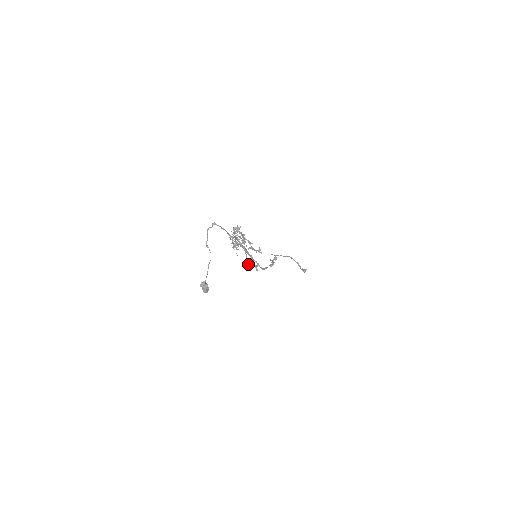
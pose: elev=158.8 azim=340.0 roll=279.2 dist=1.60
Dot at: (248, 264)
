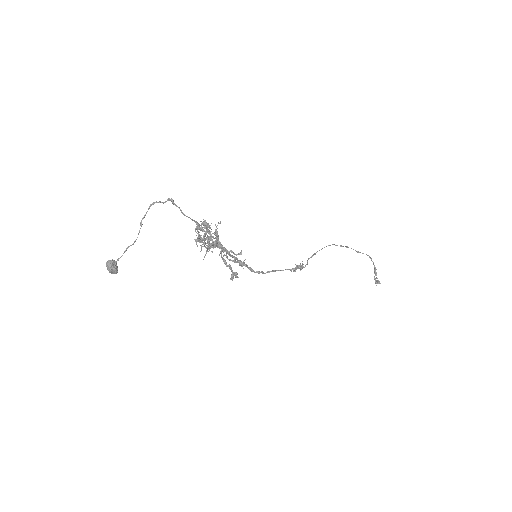
Dot at: occluded
